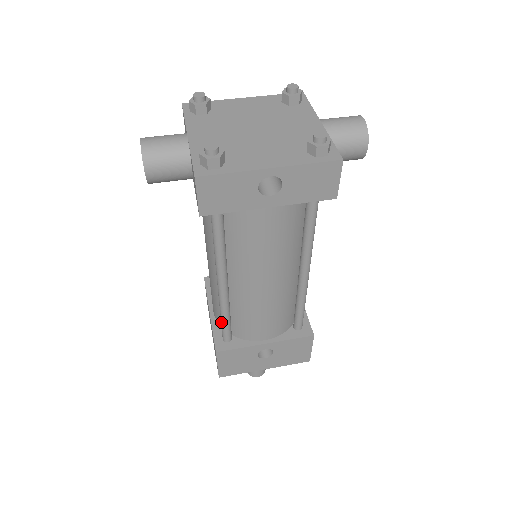
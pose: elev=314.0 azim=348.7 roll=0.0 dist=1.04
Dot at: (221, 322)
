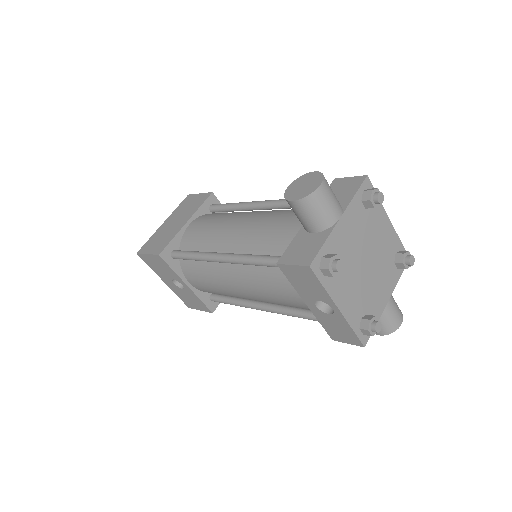
Dot at: (187, 253)
